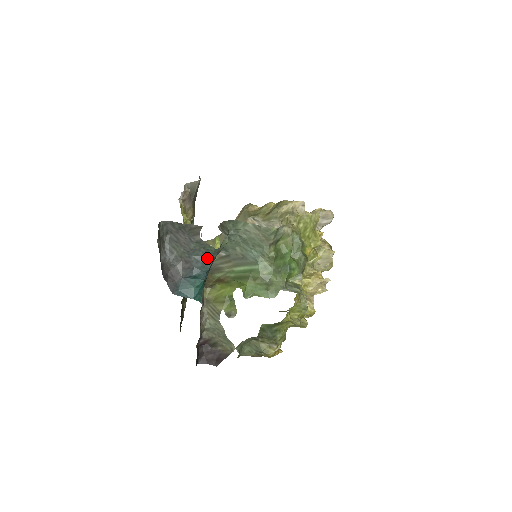
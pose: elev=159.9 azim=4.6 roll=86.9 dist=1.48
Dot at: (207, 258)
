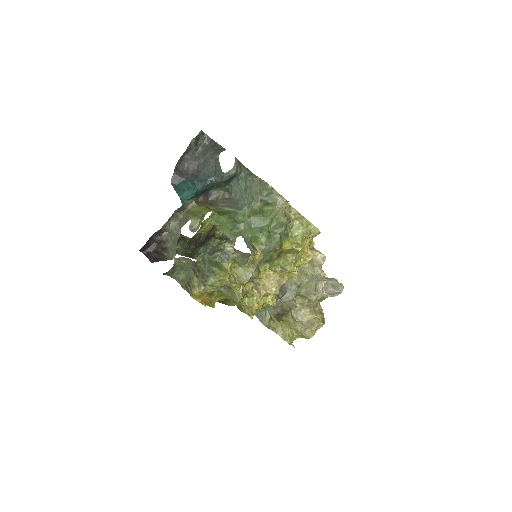
Dot at: (212, 176)
